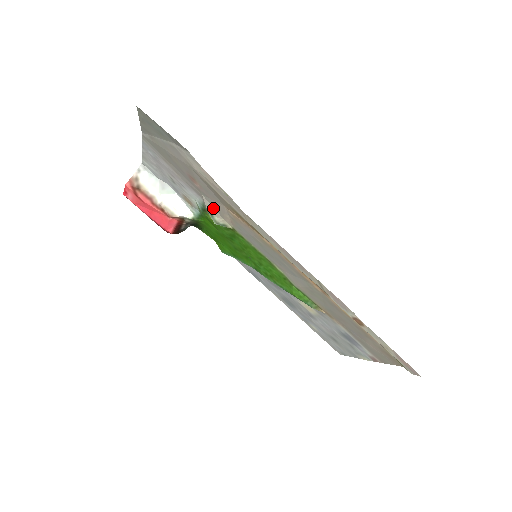
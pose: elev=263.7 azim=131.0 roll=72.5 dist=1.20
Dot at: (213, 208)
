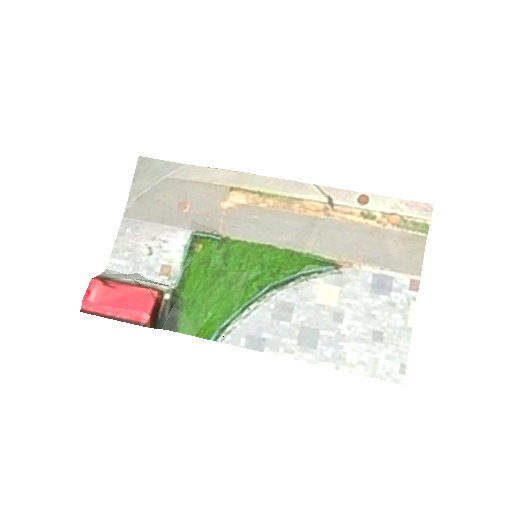
Dot at: (204, 226)
